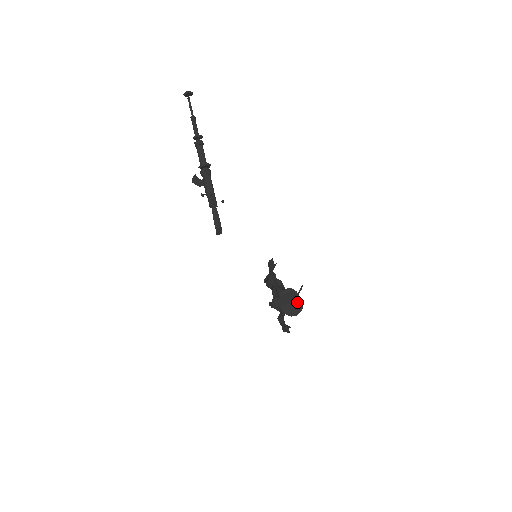
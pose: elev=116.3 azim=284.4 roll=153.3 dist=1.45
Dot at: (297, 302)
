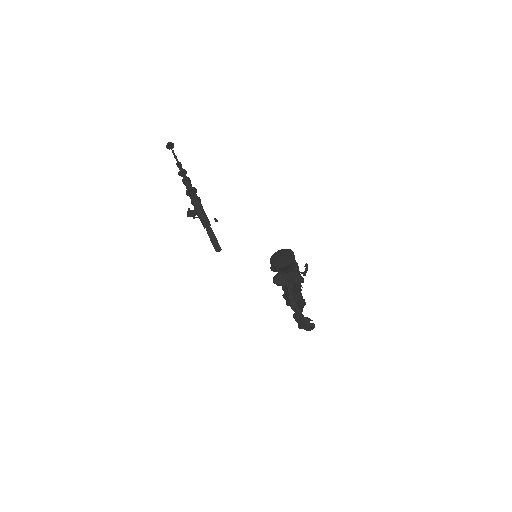
Dot at: (287, 254)
